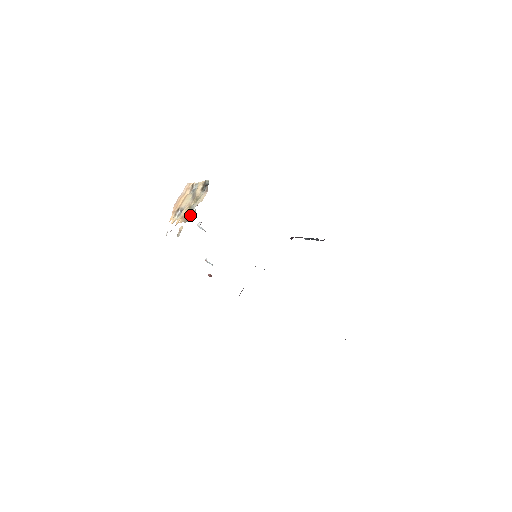
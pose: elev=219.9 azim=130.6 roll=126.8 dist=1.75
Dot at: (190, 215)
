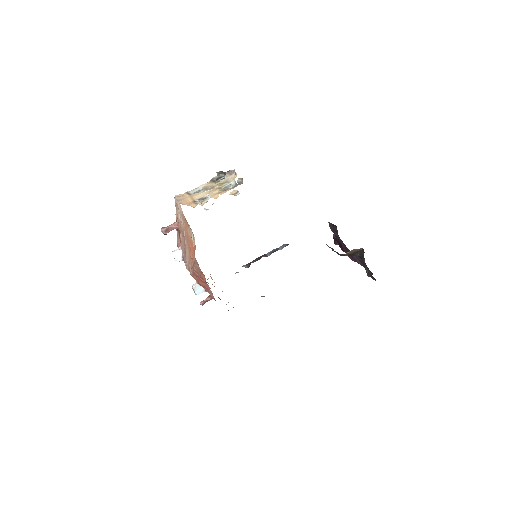
Dot at: (229, 188)
